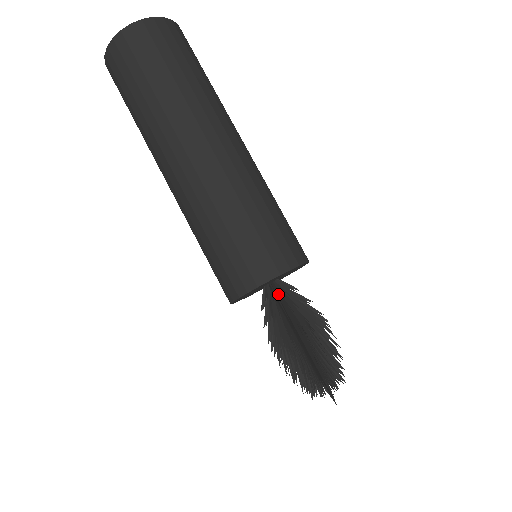
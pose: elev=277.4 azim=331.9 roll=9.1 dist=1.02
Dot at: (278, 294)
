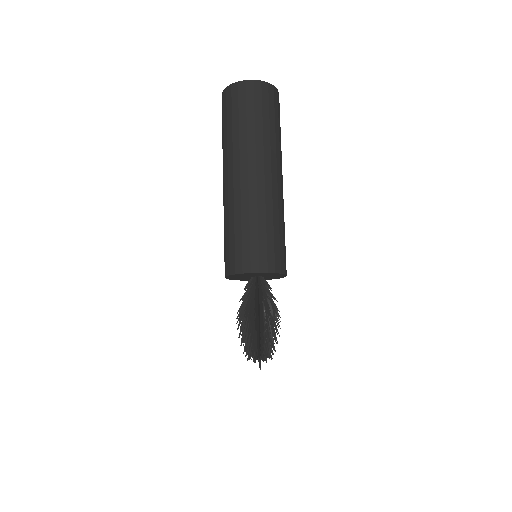
Dot at: (261, 286)
